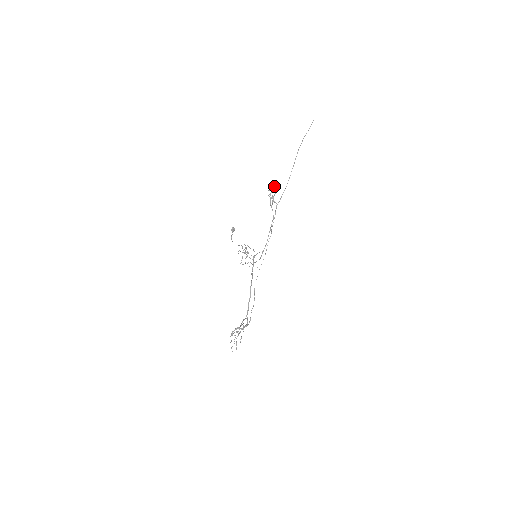
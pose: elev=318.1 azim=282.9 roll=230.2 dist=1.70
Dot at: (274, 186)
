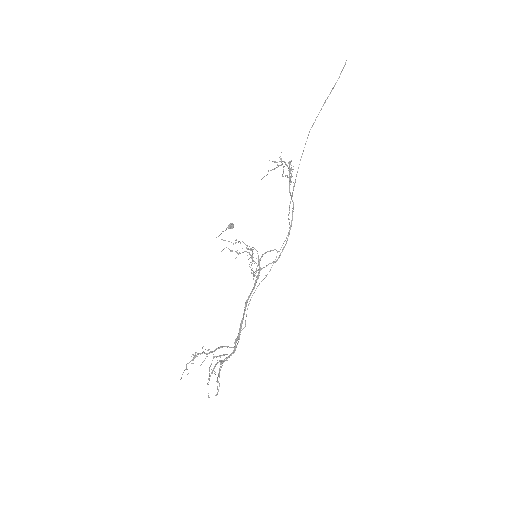
Dot at: (281, 158)
